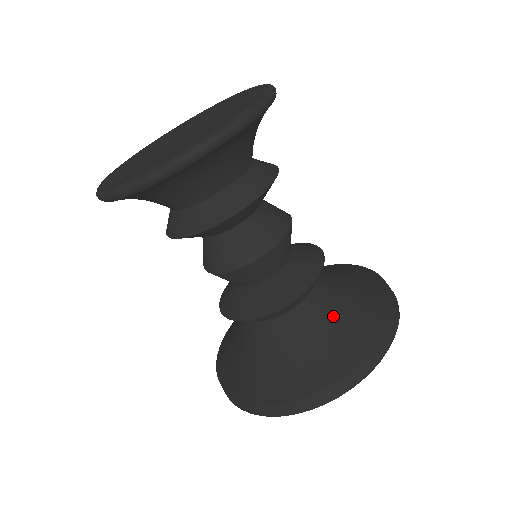
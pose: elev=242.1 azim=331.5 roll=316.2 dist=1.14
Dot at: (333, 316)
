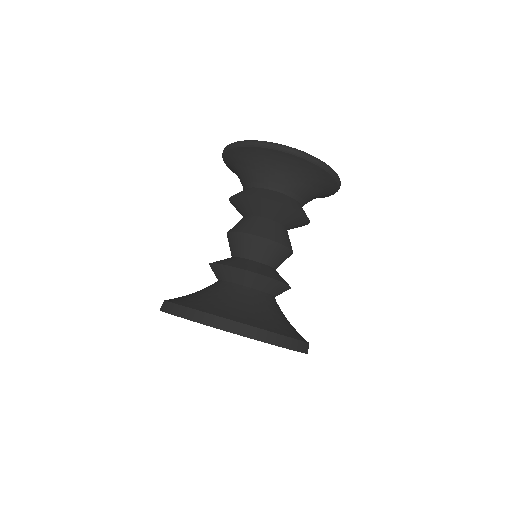
Dot at: (246, 303)
